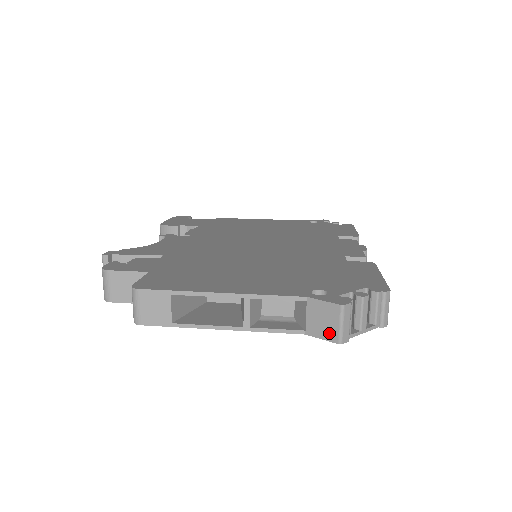
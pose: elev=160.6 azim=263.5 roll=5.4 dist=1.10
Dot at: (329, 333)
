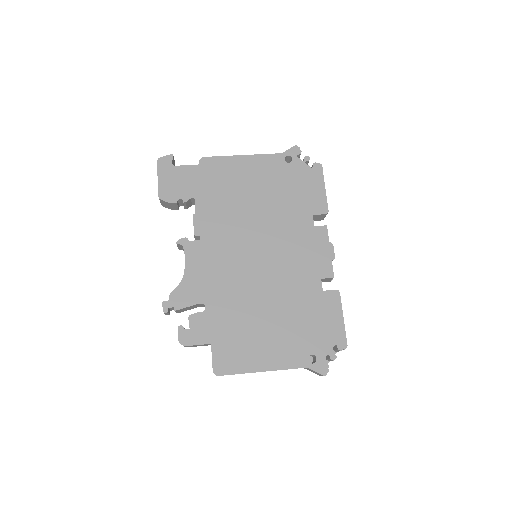
Dot at: occluded
